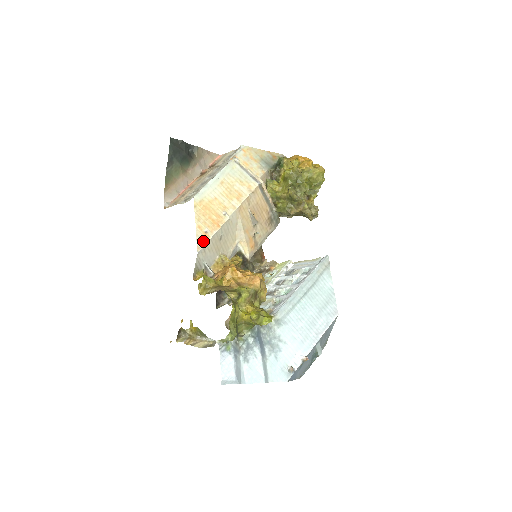
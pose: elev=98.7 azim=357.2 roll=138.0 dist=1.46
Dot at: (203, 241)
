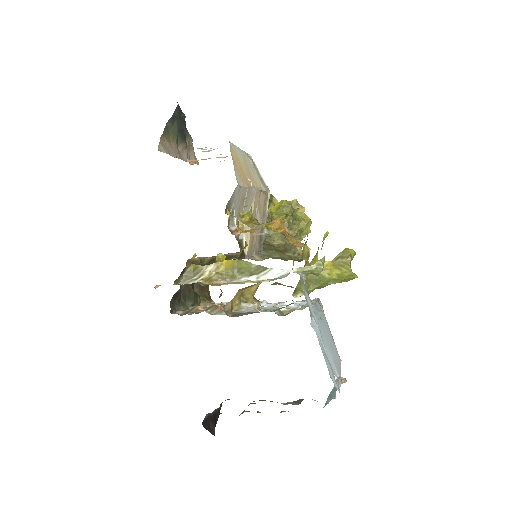
Dot at: (240, 181)
